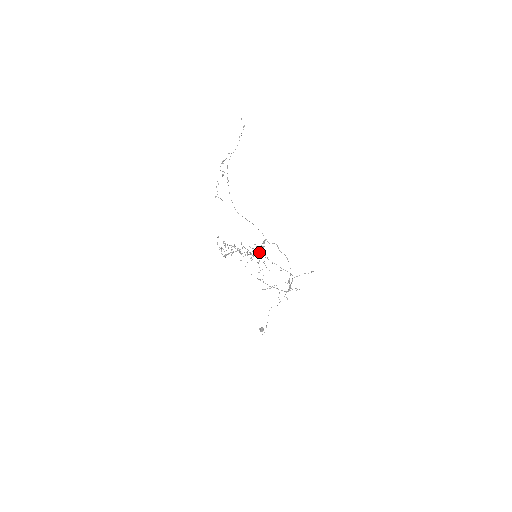
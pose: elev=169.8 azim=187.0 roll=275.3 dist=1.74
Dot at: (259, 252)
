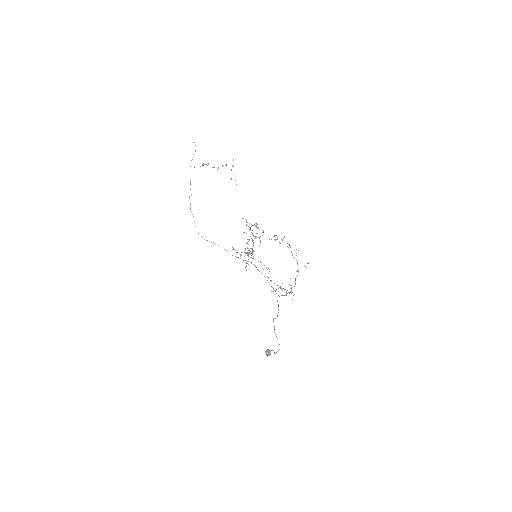
Dot at: occluded
